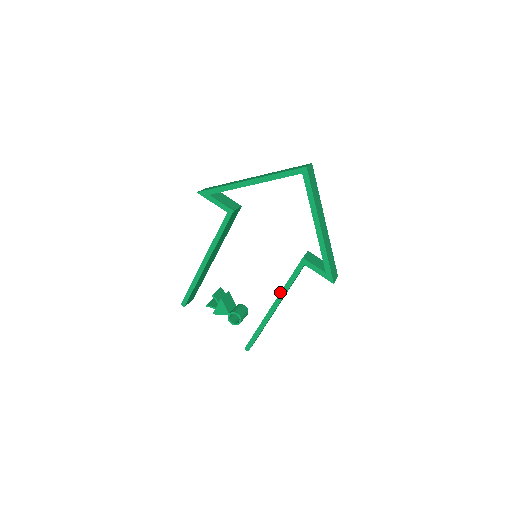
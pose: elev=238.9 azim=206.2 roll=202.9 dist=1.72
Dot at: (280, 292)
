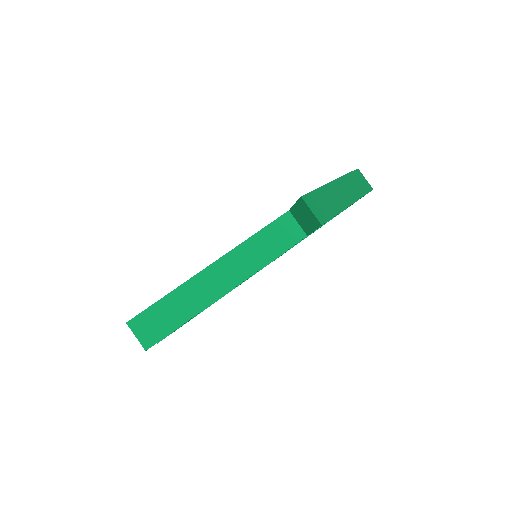
Dot at: occluded
